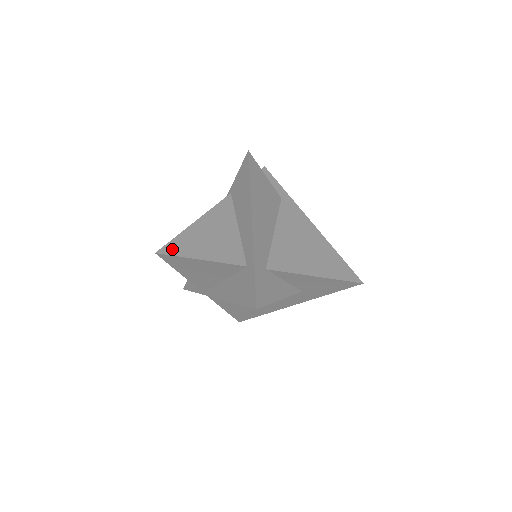
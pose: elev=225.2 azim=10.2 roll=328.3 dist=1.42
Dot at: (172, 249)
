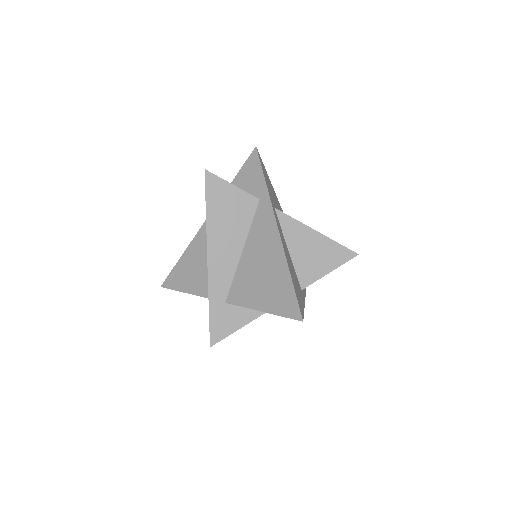
Dot at: (170, 282)
